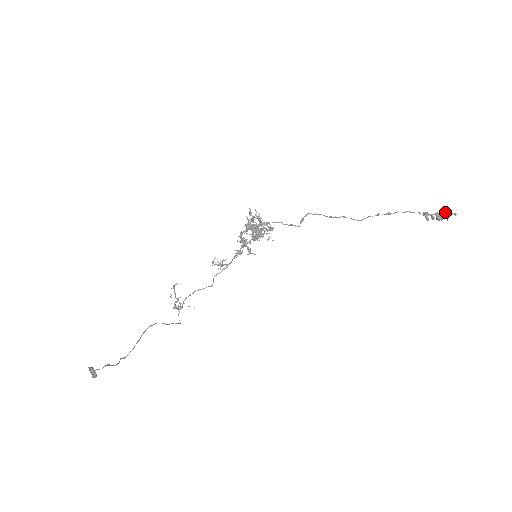
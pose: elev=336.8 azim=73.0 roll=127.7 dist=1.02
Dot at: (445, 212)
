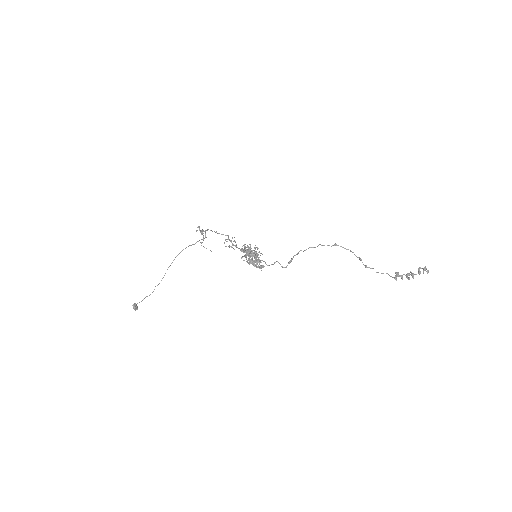
Dot at: occluded
